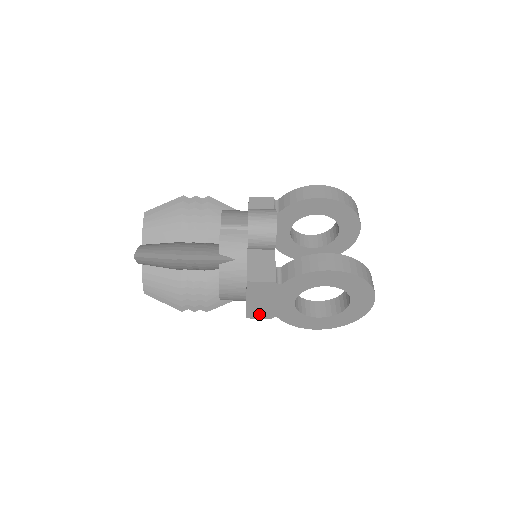
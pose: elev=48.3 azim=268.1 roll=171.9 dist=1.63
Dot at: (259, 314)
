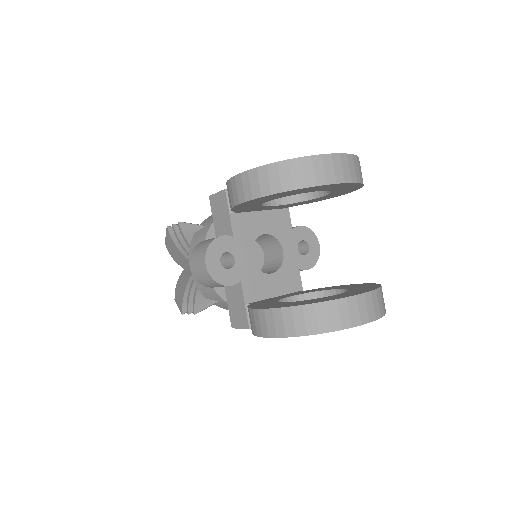
Dot at: occluded
